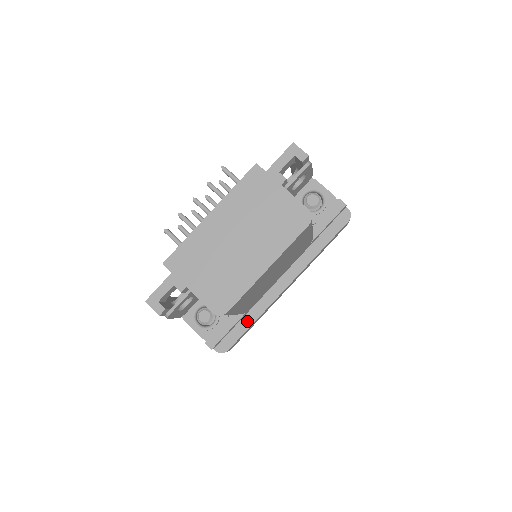
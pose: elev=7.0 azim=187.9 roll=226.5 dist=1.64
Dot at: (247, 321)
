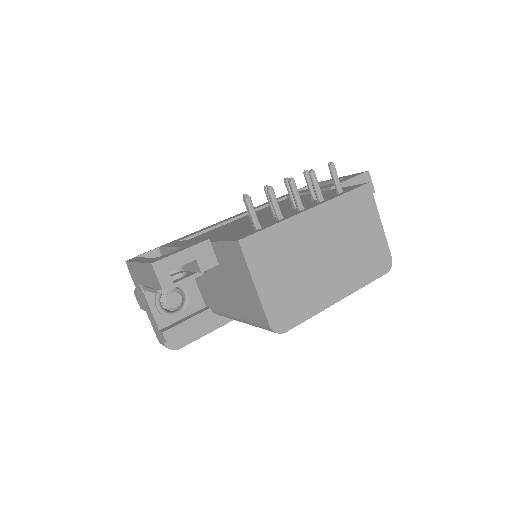
Dot at: (214, 323)
